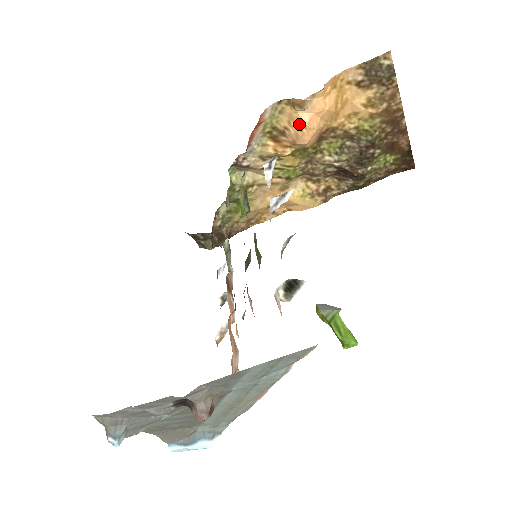
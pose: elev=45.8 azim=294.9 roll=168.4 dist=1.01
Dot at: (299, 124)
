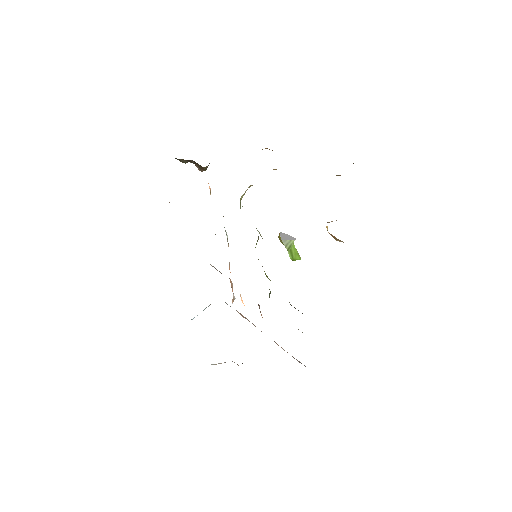
Dot at: occluded
